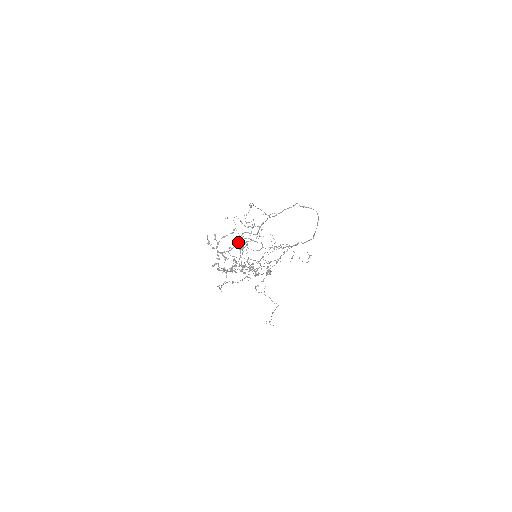
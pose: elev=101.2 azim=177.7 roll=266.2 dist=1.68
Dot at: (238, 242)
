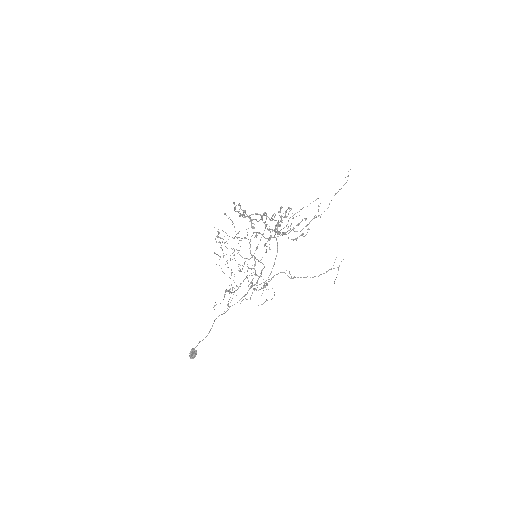
Dot at: (262, 218)
